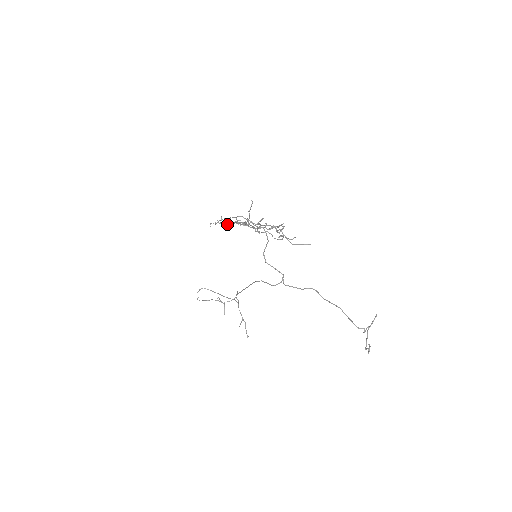
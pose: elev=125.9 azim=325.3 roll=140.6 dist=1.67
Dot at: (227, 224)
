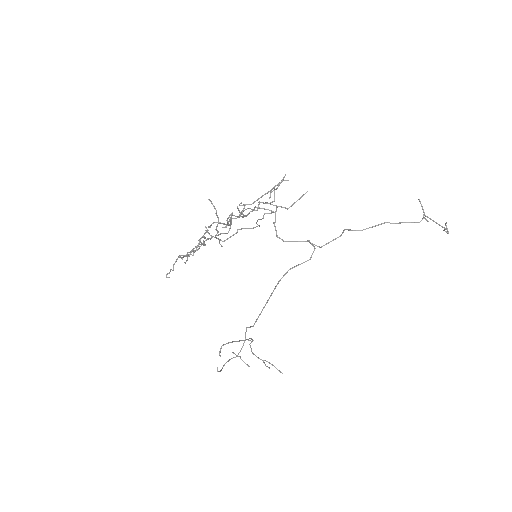
Dot at: occluded
